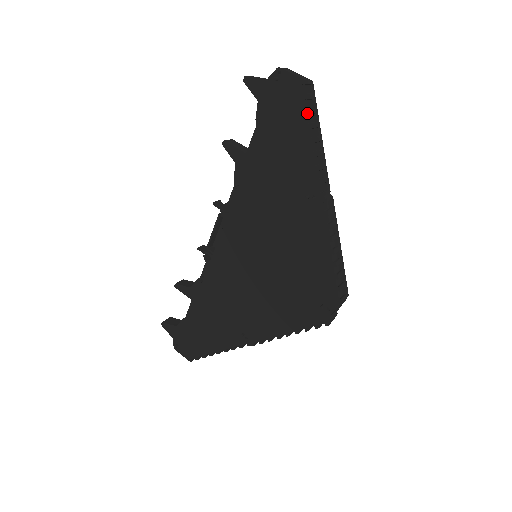
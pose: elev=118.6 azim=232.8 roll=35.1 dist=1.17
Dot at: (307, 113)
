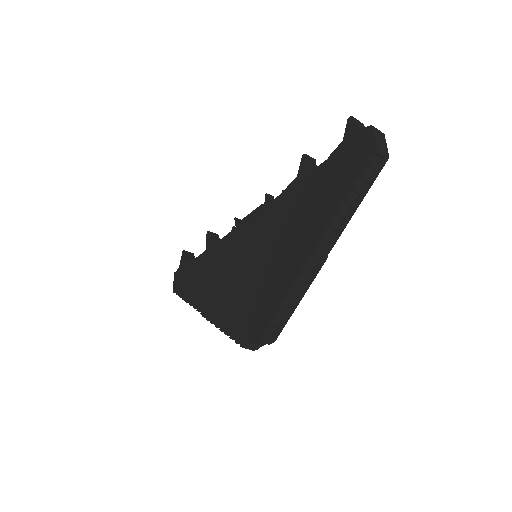
Dot at: (358, 175)
